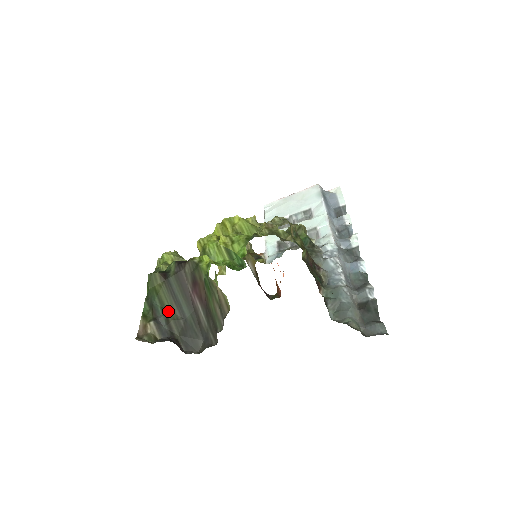
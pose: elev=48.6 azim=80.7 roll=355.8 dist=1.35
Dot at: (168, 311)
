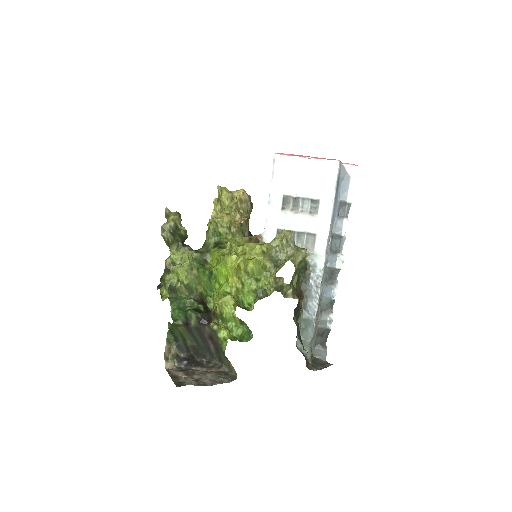
Dot at: (187, 340)
